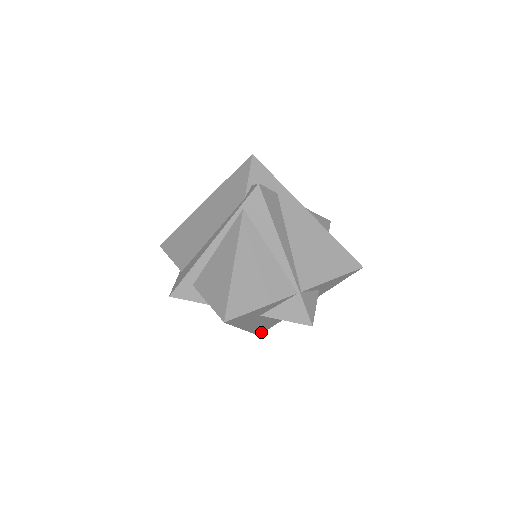
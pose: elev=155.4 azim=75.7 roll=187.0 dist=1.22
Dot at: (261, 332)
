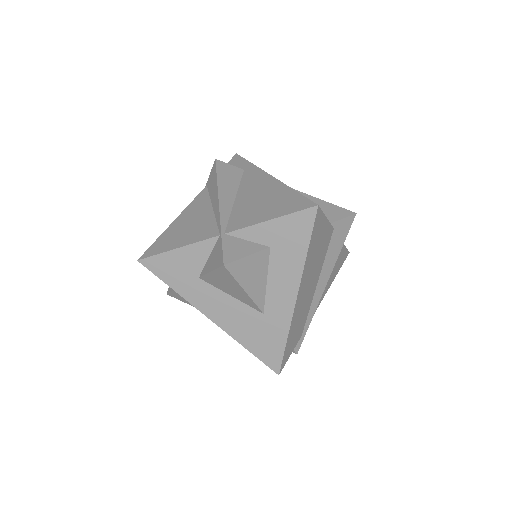
Dot at: (273, 362)
